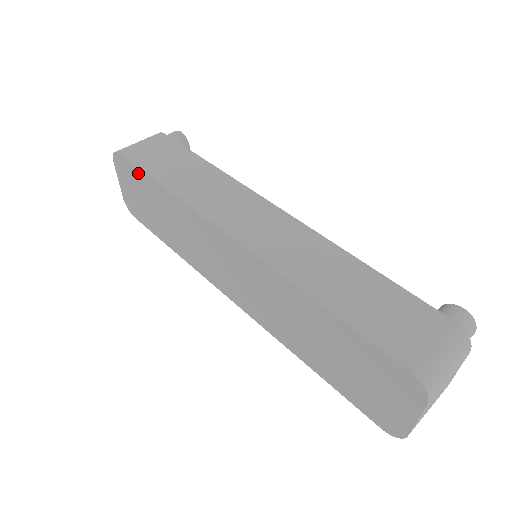
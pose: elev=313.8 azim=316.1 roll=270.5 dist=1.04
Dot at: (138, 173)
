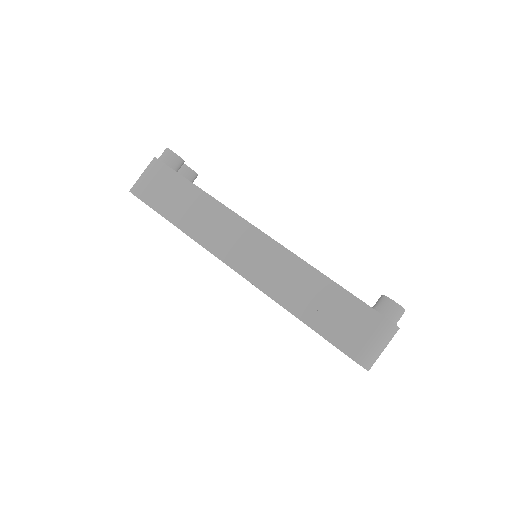
Dot at: occluded
